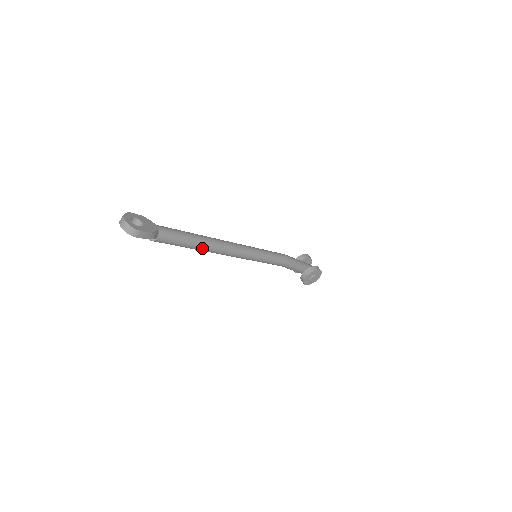
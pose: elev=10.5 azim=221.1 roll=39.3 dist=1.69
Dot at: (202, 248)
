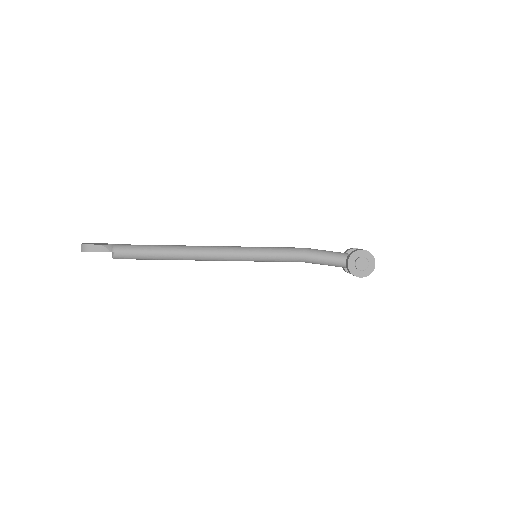
Dot at: (170, 254)
